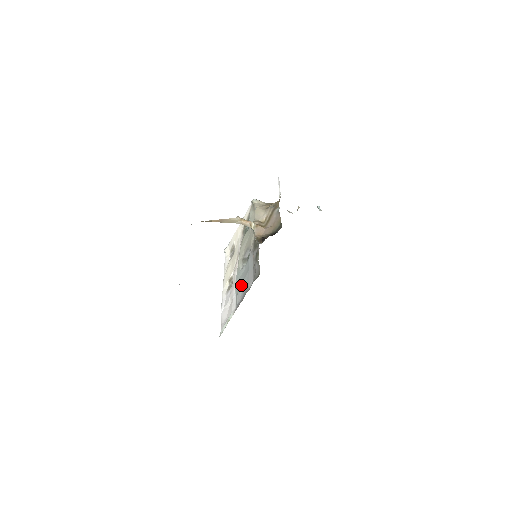
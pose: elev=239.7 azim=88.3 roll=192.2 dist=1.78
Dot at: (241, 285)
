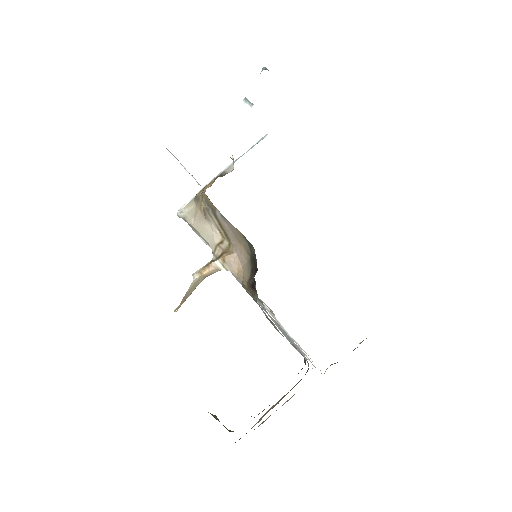
Dot at: occluded
